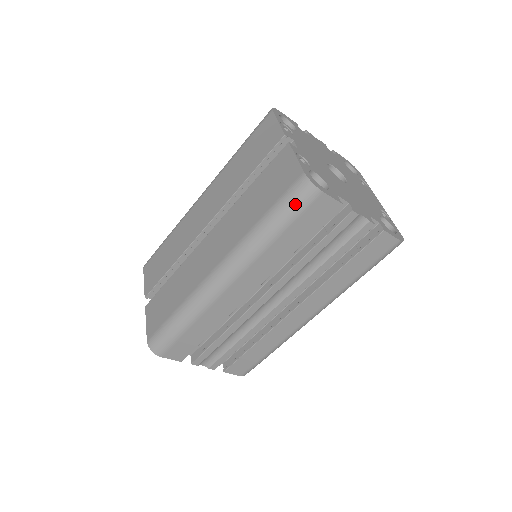
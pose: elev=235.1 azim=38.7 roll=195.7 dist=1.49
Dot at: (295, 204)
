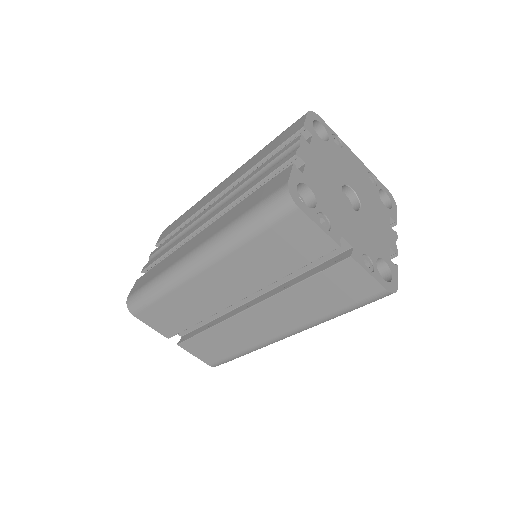
Dot at: occluded
